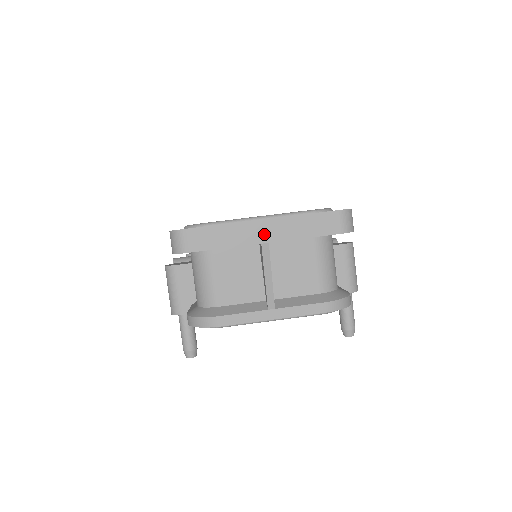
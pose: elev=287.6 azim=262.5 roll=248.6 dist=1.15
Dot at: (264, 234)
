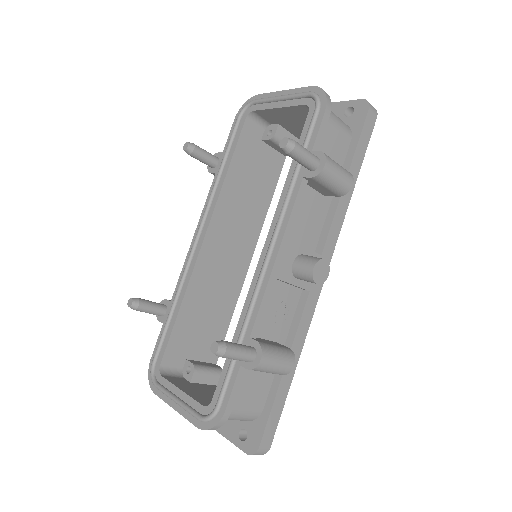
Dot at: occluded
